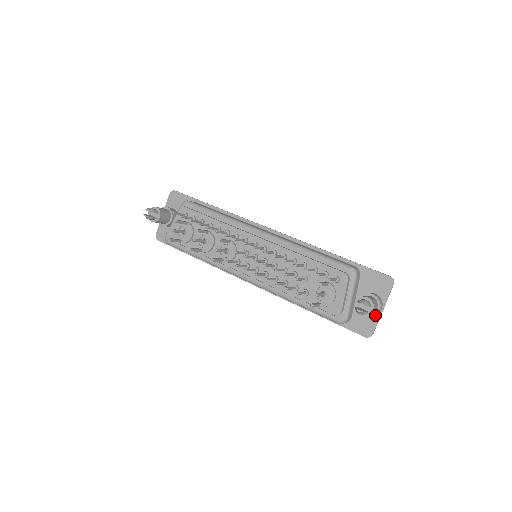
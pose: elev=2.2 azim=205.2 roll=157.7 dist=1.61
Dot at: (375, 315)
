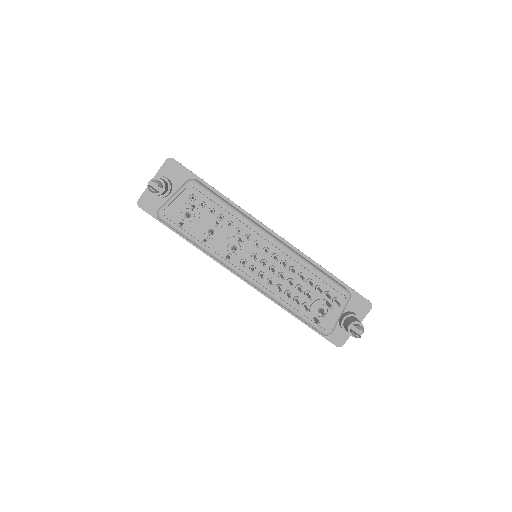
Dot at: occluded
